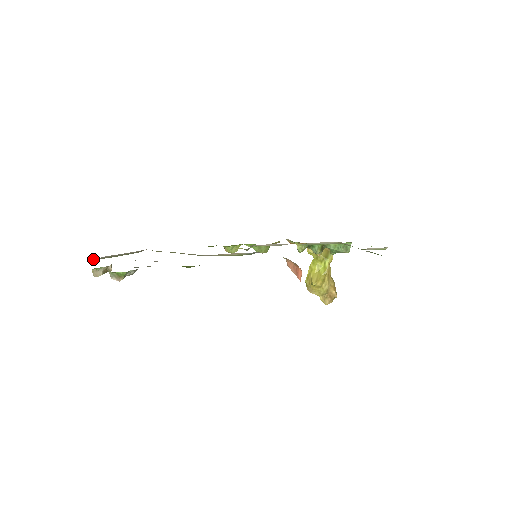
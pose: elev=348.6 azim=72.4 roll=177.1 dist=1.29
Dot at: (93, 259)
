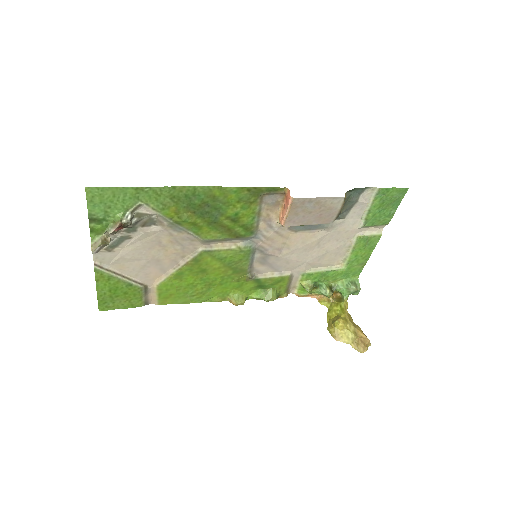
Dot at: occluded
